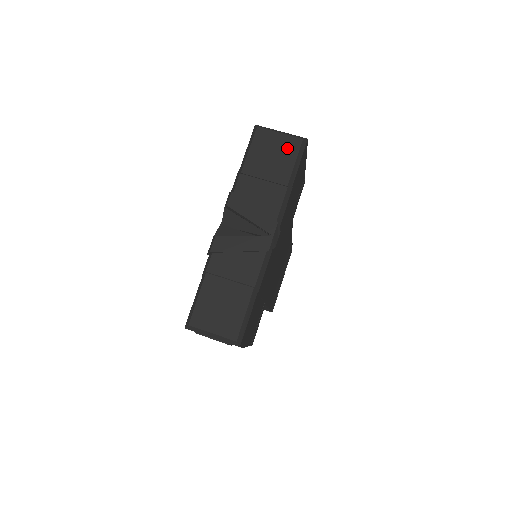
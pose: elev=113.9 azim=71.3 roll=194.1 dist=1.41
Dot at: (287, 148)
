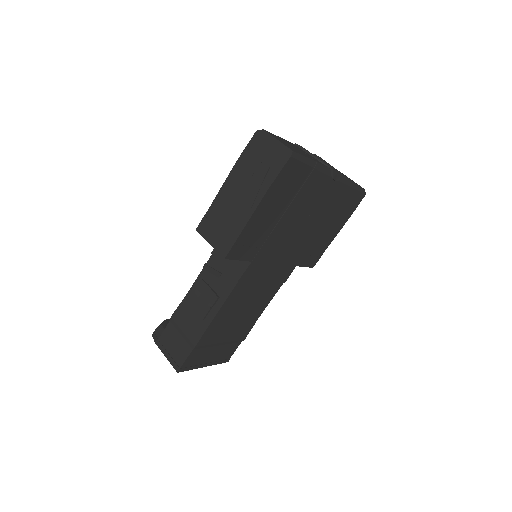
Dot at: occluded
